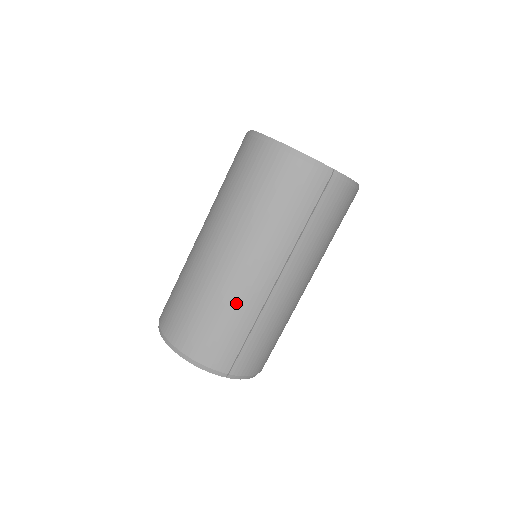
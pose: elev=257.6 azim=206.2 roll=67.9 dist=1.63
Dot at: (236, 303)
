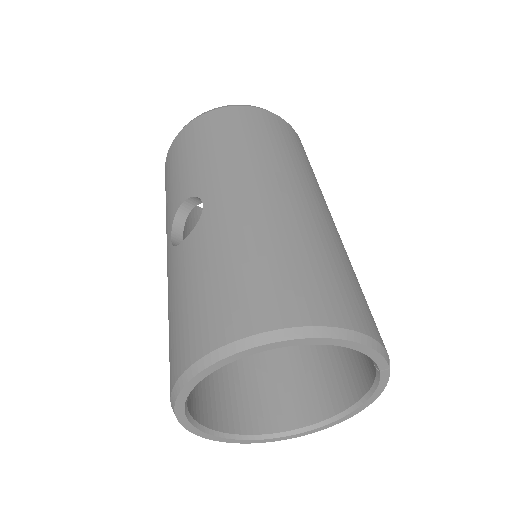
Dot at: (337, 244)
